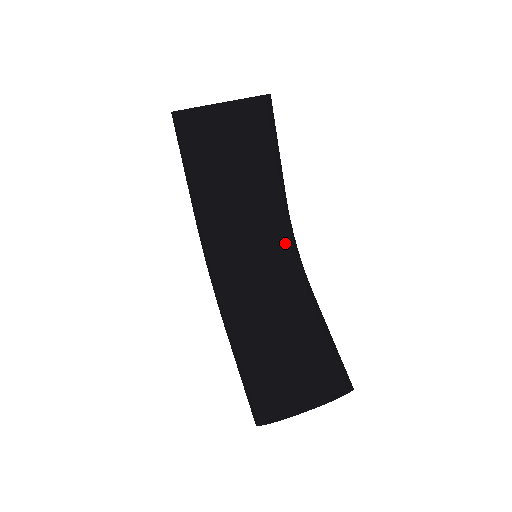
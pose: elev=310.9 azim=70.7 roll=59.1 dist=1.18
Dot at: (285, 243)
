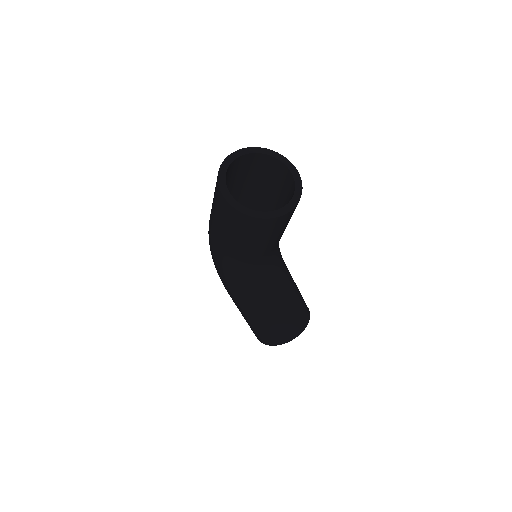
Dot at: (279, 248)
